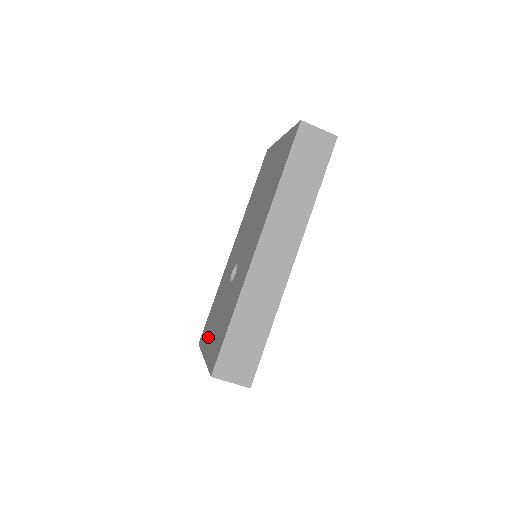
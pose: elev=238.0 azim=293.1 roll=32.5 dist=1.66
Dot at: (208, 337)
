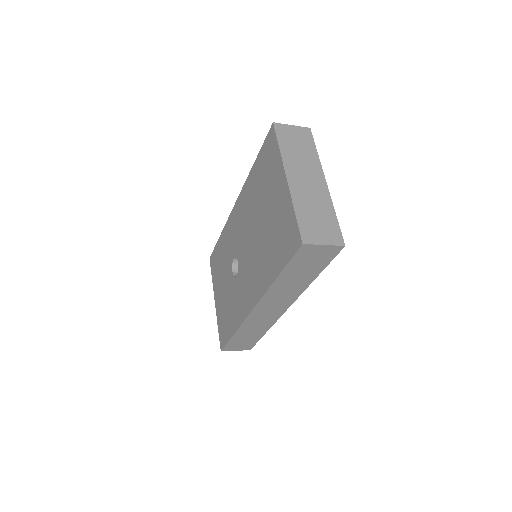
Dot at: (217, 285)
